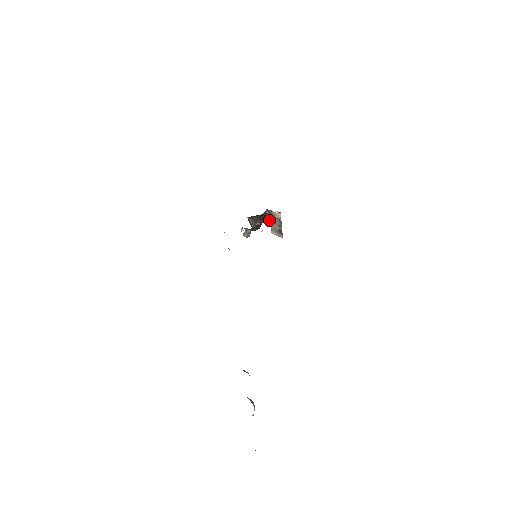
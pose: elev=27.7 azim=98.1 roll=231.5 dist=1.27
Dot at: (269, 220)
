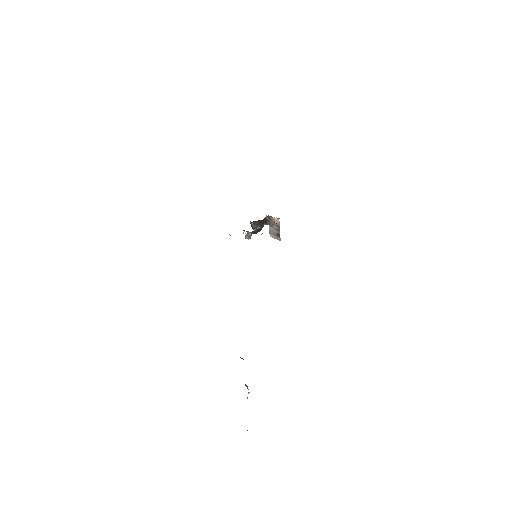
Dot at: occluded
